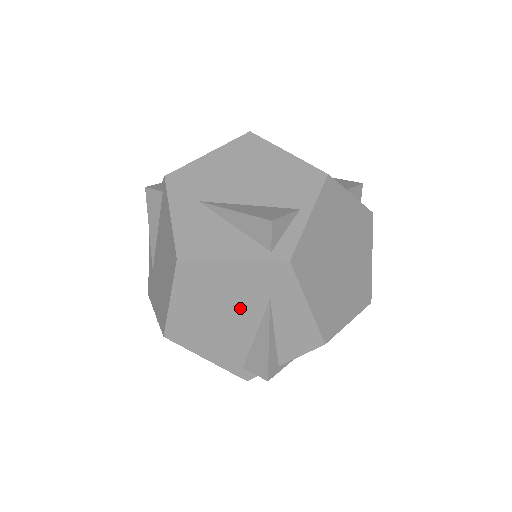
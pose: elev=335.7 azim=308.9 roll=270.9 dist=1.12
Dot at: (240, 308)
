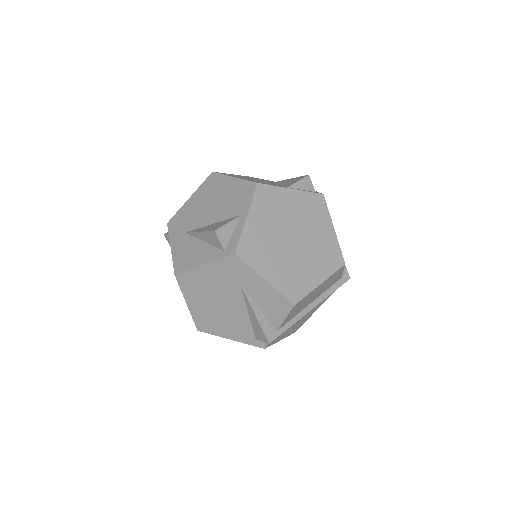
Dot at: (227, 296)
